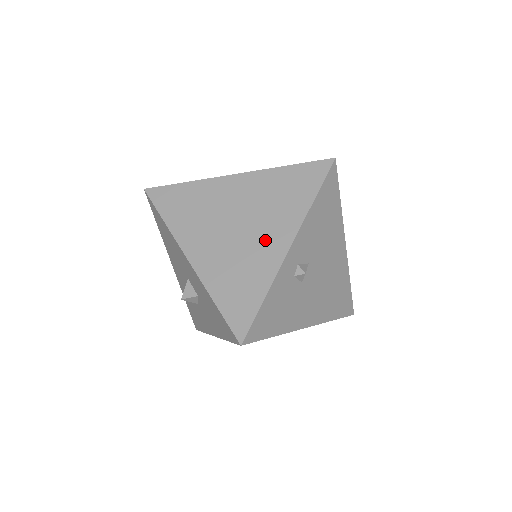
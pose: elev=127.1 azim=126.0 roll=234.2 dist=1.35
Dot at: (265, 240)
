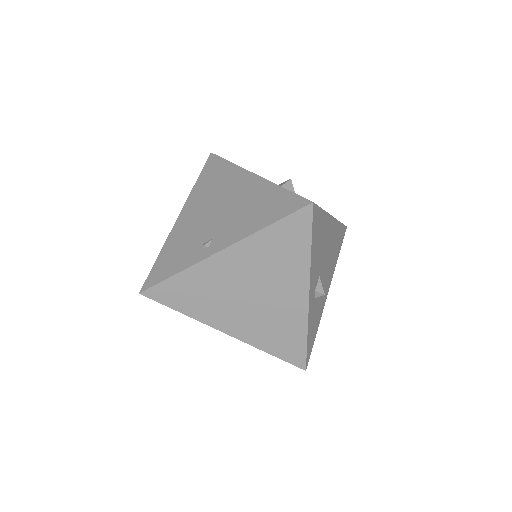
Dot at: (284, 299)
